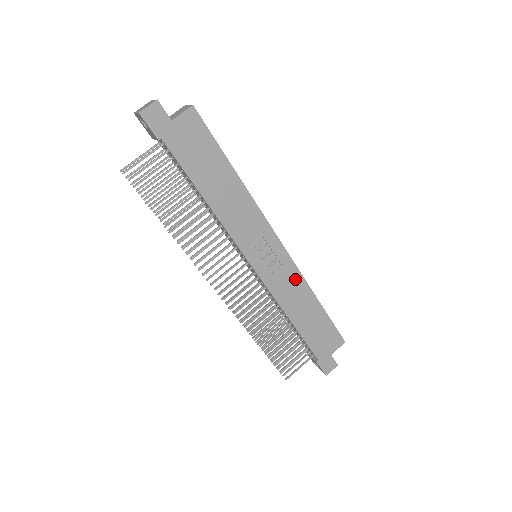
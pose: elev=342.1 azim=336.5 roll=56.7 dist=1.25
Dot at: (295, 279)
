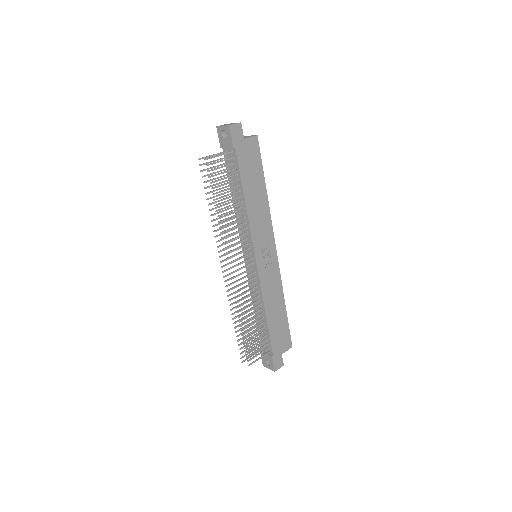
Dot at: (277, 282)
